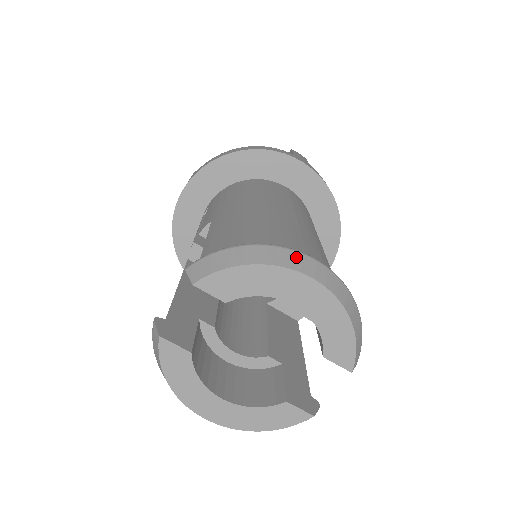
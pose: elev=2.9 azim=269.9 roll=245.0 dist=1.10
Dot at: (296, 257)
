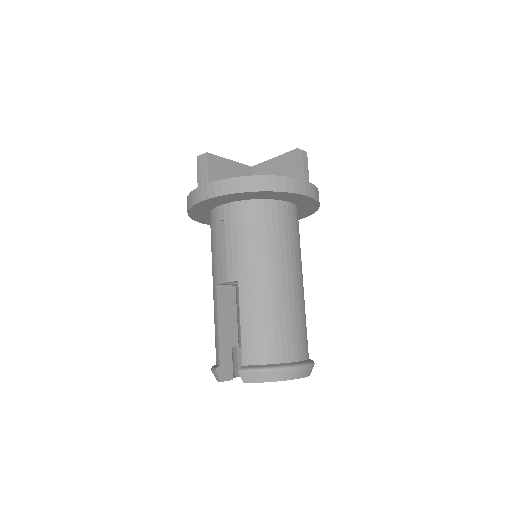
Dot at: (295, 372)
